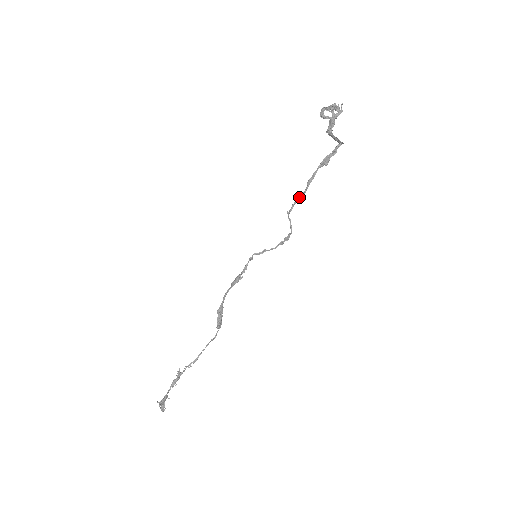
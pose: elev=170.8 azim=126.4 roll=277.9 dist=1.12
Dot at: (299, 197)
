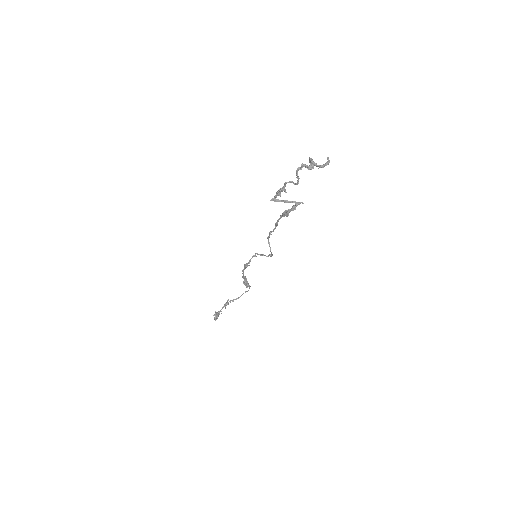
Dot at: (270, 232)
